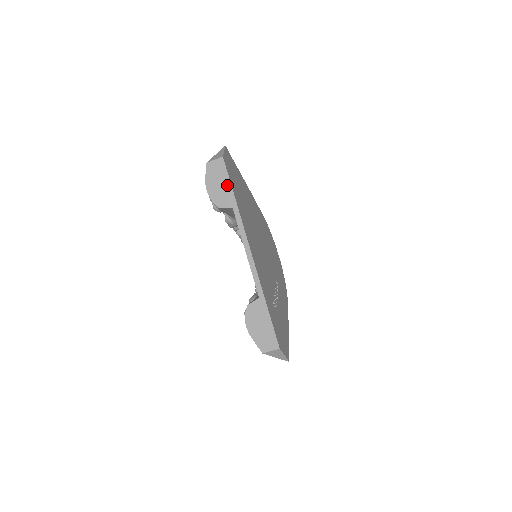
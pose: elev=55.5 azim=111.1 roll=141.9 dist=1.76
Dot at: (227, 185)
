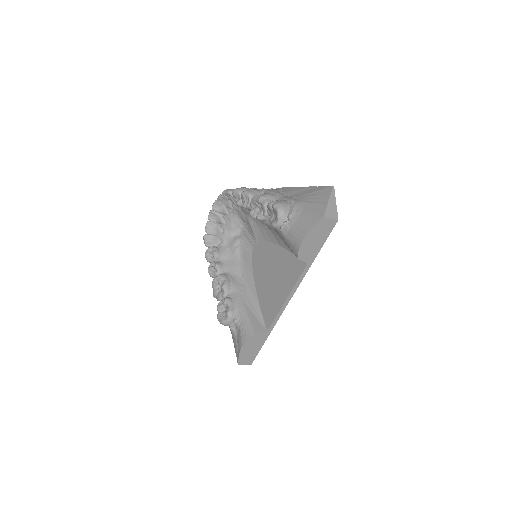
Dot at: (320, 245)
